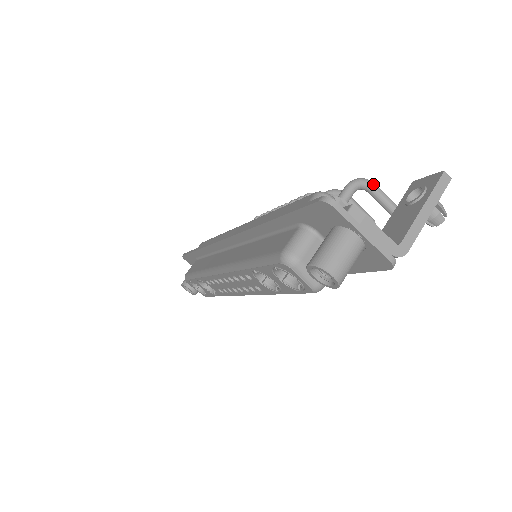
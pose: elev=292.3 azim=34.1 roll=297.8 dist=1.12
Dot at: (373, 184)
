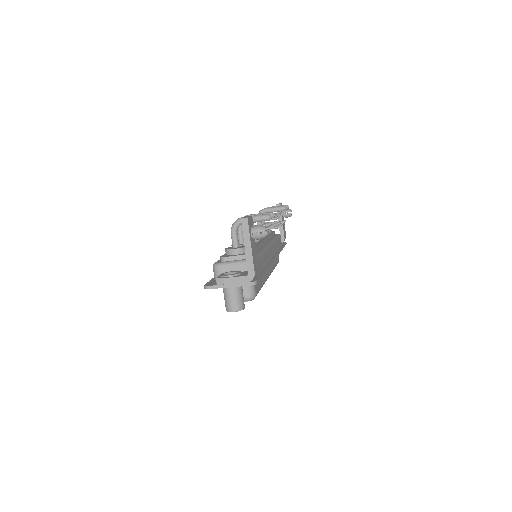
Dot at: occluded
